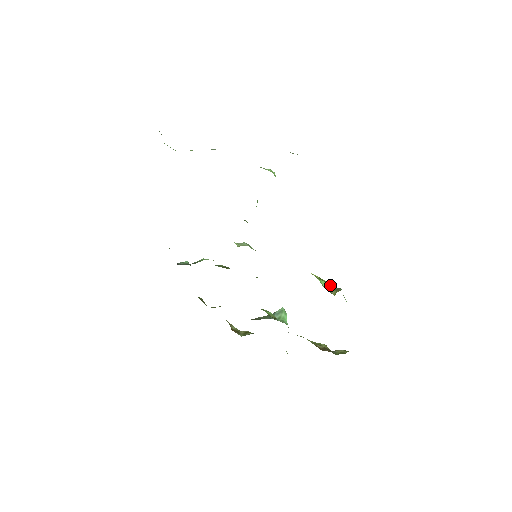
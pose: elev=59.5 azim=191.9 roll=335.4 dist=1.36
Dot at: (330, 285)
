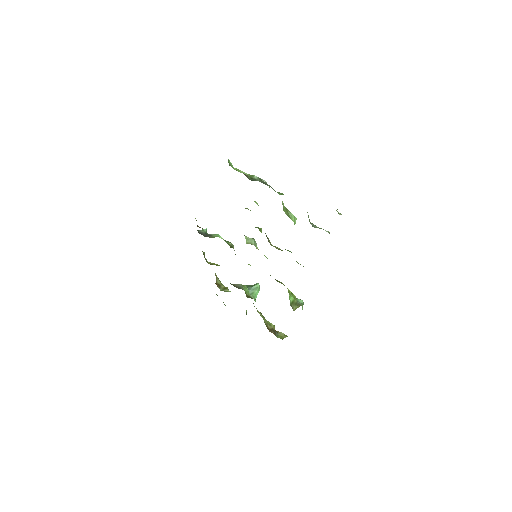
Dot at: (296, 301)
